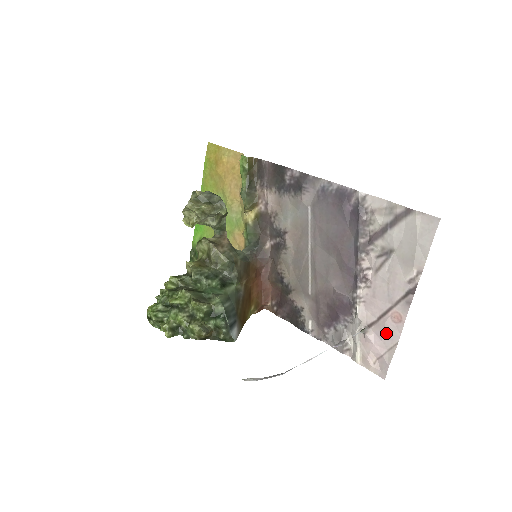
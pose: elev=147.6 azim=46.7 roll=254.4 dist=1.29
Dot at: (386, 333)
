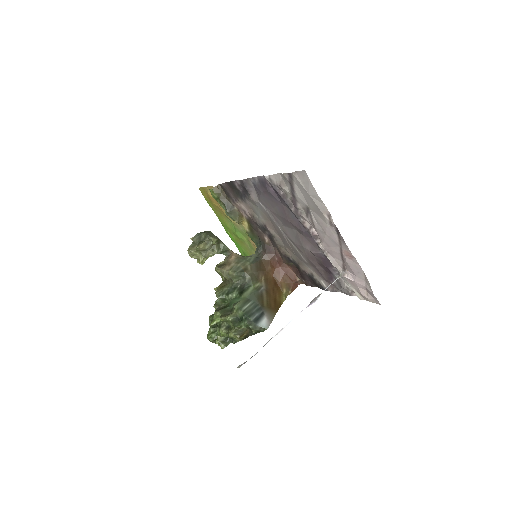
Dot at: (353, 270)
